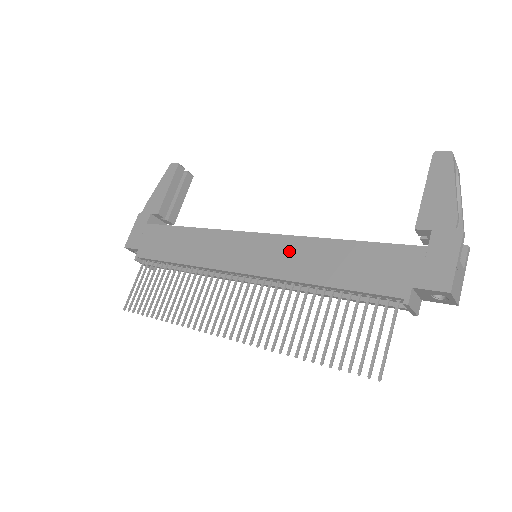
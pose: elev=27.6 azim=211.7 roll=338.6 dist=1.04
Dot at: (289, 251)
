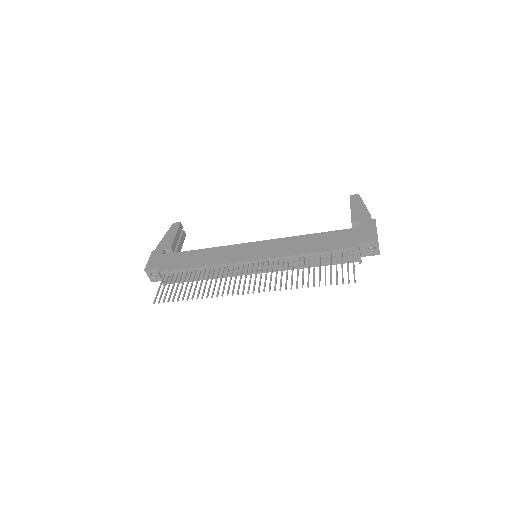
Dot at: (282, 244)
